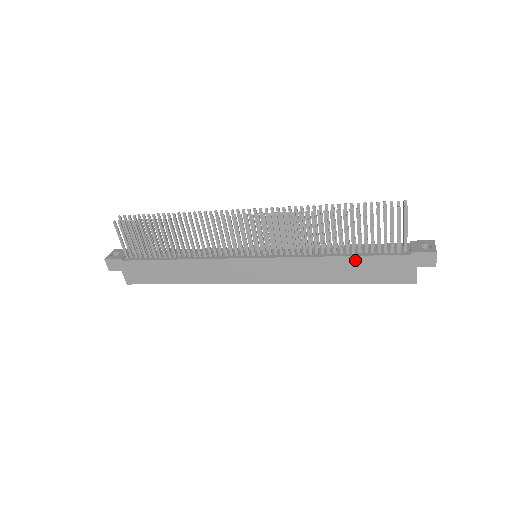
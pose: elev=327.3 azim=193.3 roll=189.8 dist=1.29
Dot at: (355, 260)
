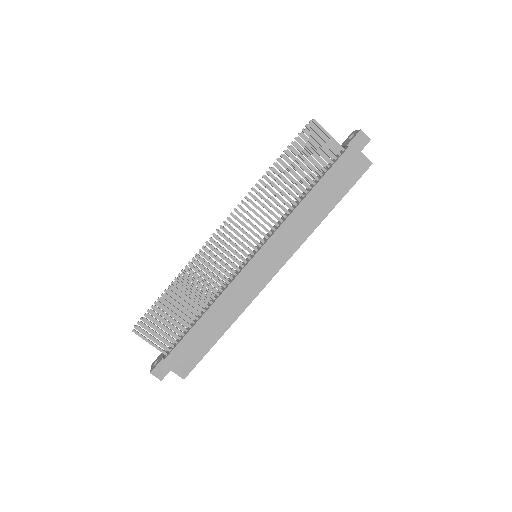
Dot at: (320, 187)
